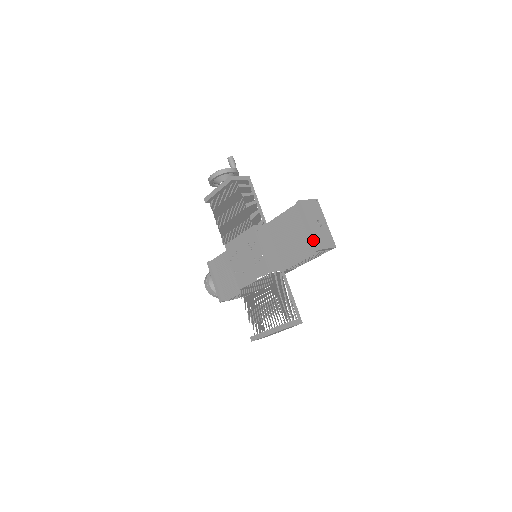
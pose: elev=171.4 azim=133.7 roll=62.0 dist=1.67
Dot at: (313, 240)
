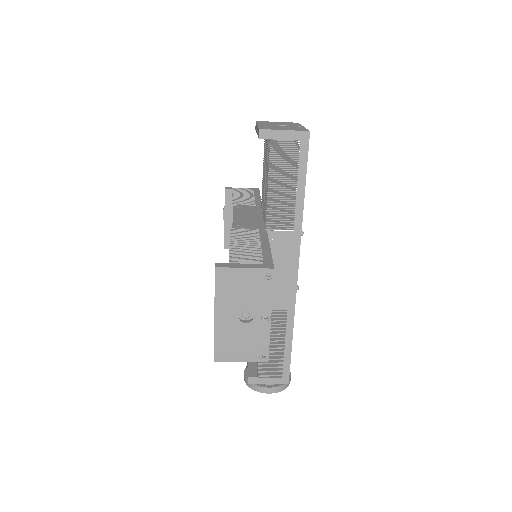
Dot at: (258, 130)
